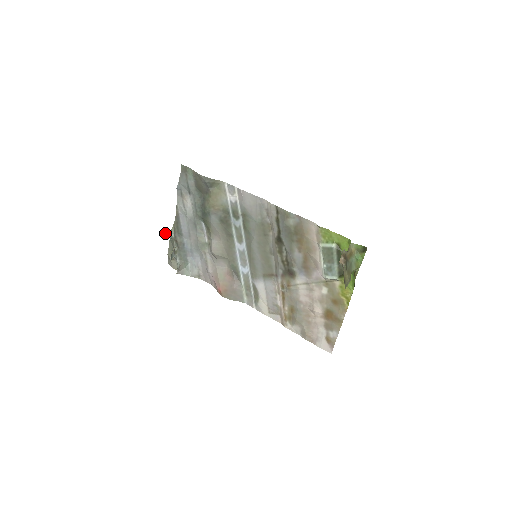
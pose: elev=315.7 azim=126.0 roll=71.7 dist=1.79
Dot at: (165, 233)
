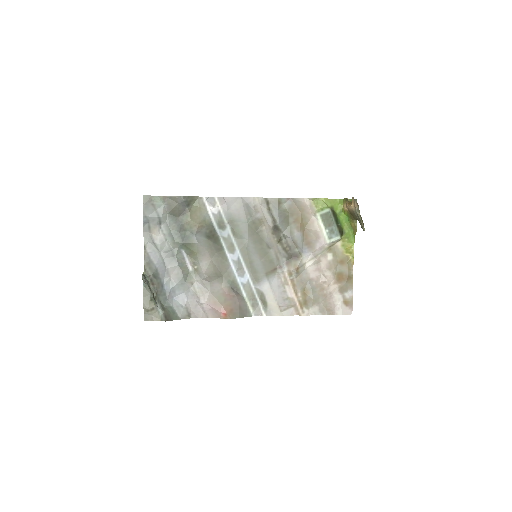
Dot at: (142, 276)
